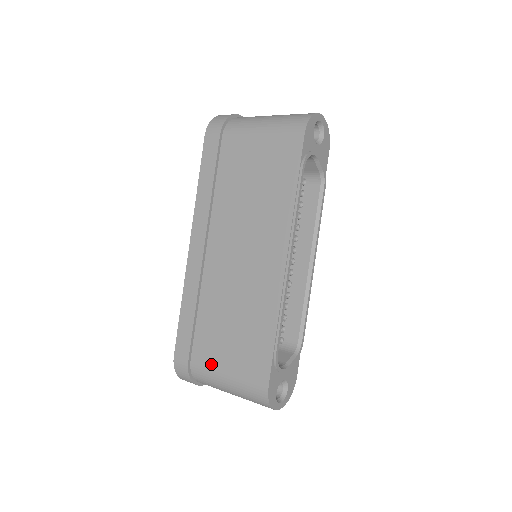
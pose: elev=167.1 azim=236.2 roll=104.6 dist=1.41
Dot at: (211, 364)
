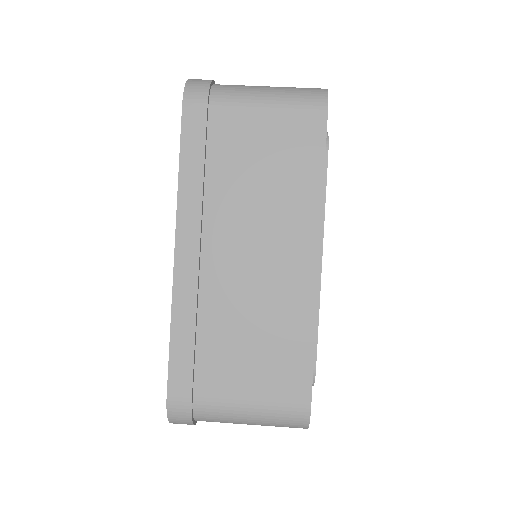
Dot at: (226, 396)
